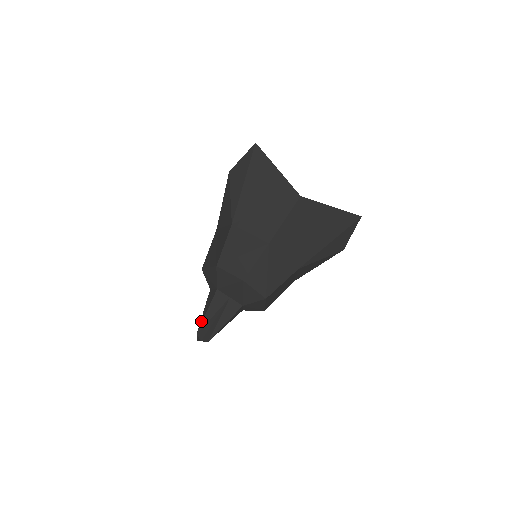
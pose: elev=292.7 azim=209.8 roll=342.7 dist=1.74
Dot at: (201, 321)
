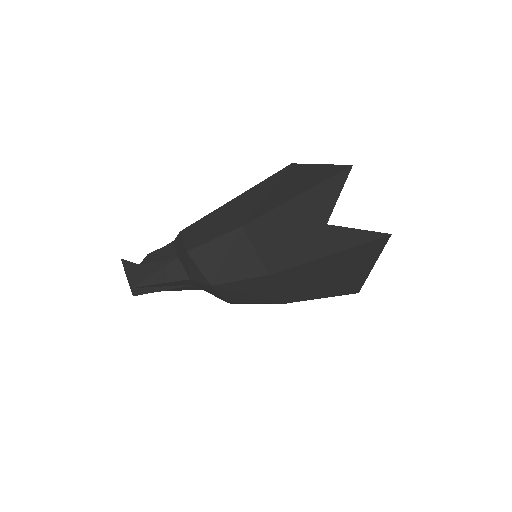
Dot at: (146, 283)
